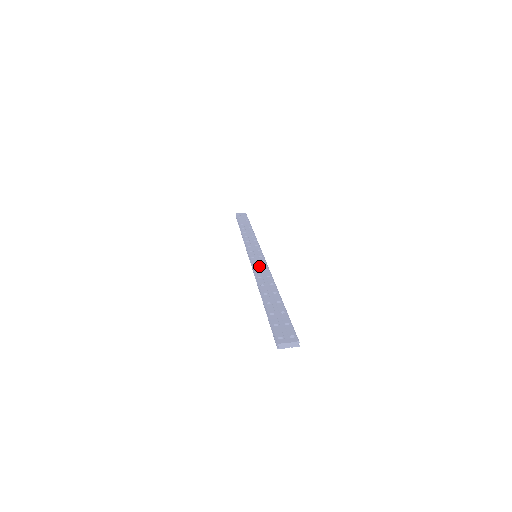
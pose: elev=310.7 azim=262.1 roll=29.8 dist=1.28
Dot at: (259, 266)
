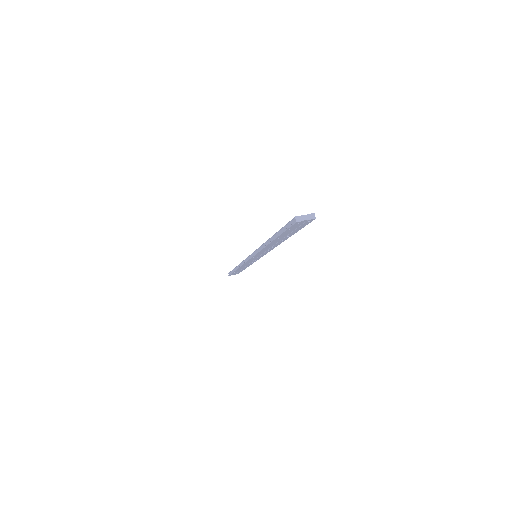
Dot at: occluded
